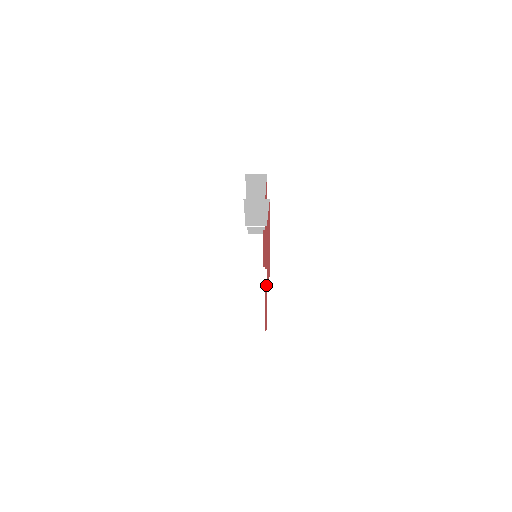
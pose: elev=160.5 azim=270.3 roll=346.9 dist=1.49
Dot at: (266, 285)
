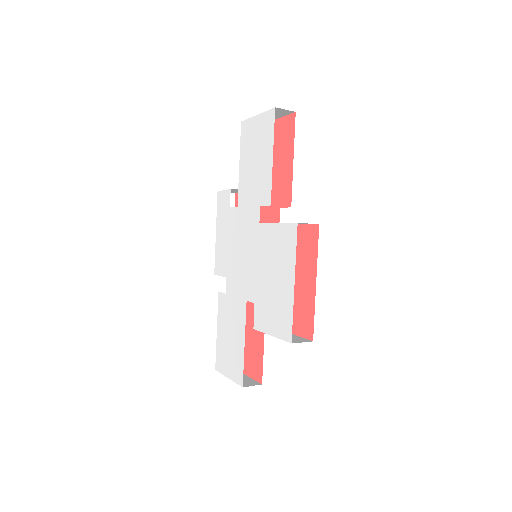
Dot at: occluded
